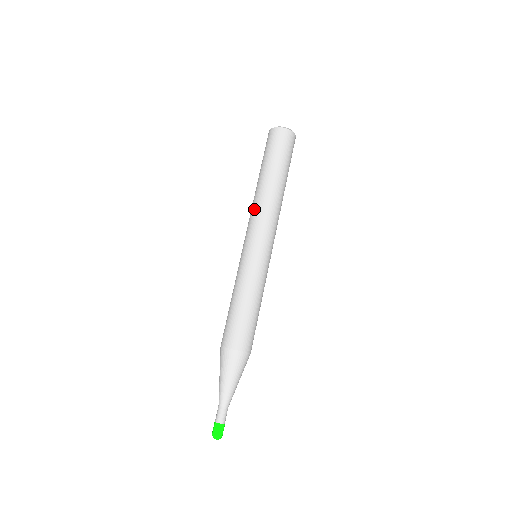
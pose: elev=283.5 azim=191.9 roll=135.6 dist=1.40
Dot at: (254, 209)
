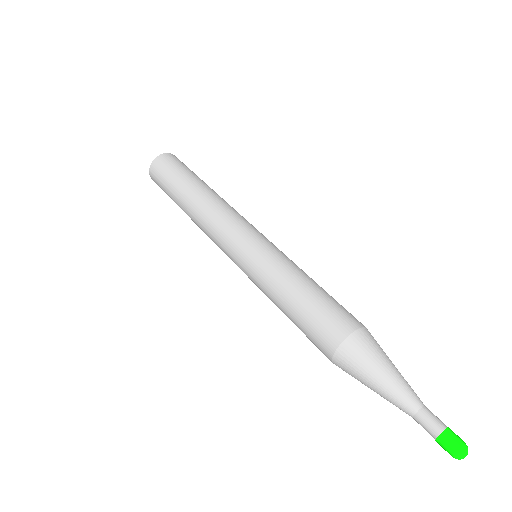
Dot at: (207, 221)
